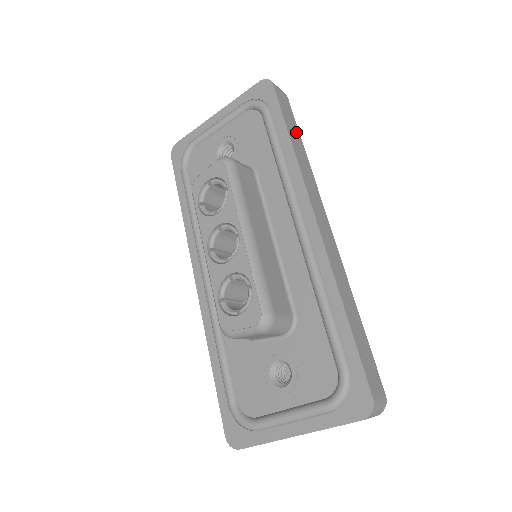
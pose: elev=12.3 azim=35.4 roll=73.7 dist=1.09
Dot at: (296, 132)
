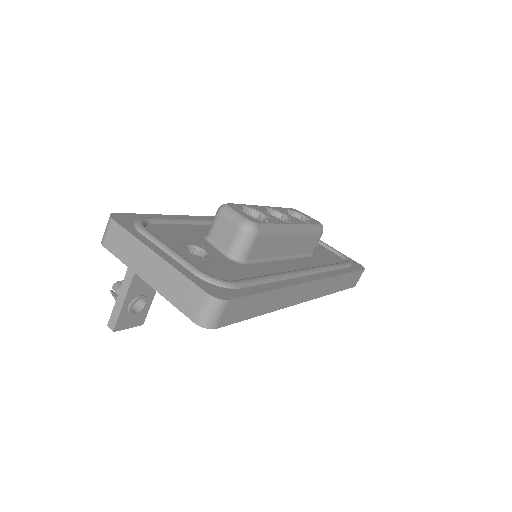
Dot at: (343, 286)
